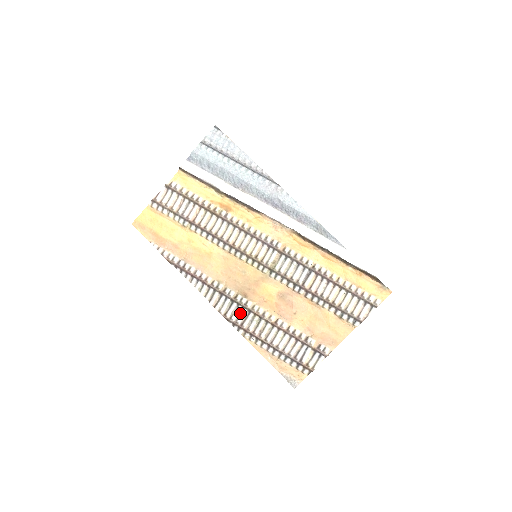
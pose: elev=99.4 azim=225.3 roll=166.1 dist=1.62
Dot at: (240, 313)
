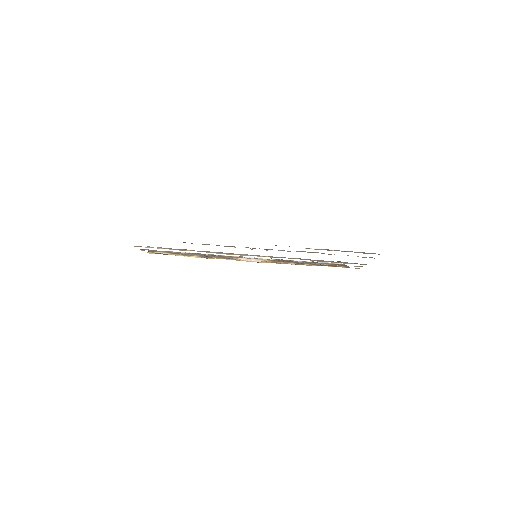
Dot at: (282, 250)
